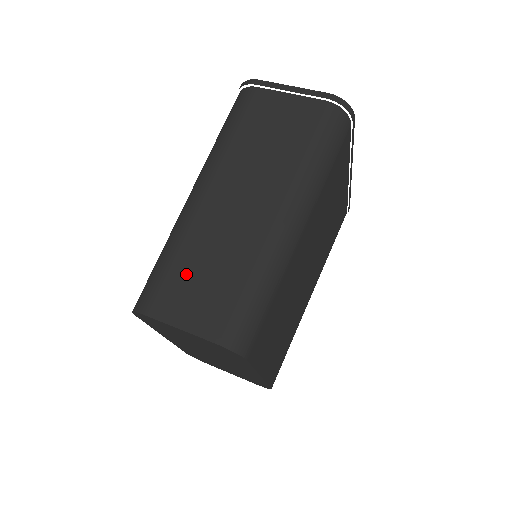
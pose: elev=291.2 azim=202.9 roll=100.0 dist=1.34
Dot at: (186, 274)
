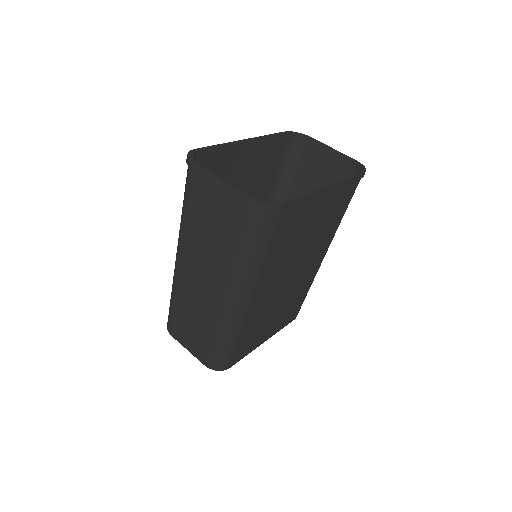
Dot at: (183, 320)
